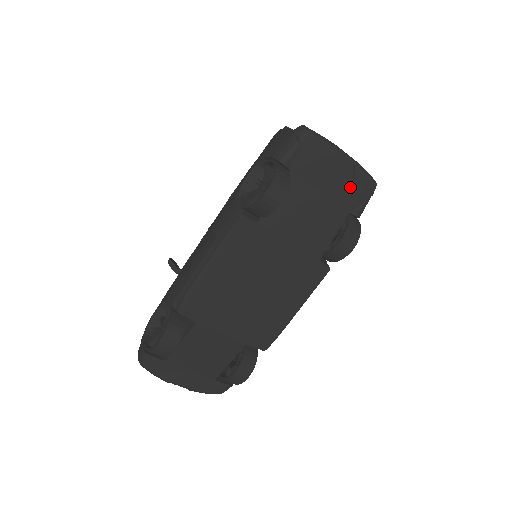
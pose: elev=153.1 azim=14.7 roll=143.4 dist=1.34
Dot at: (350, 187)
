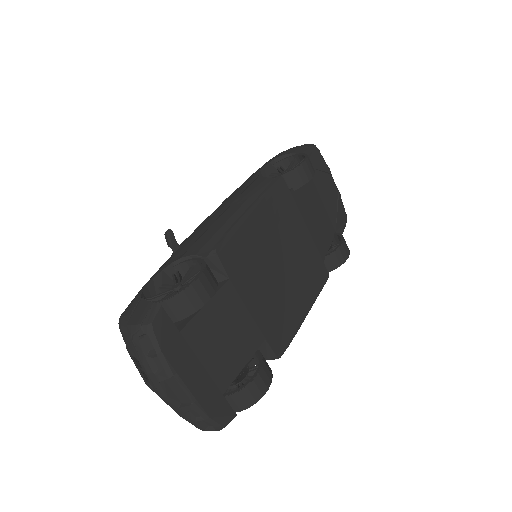
Dot at: (336, 209)
